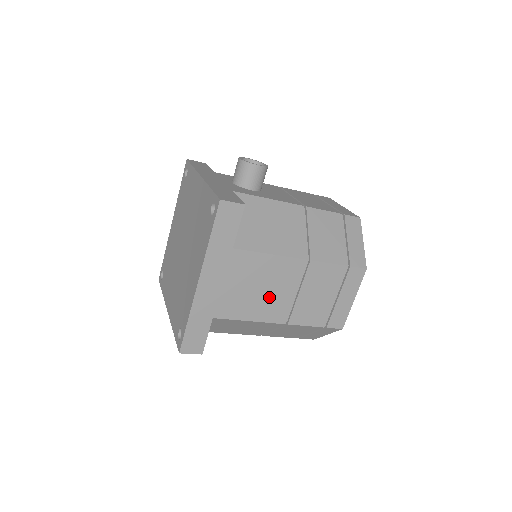
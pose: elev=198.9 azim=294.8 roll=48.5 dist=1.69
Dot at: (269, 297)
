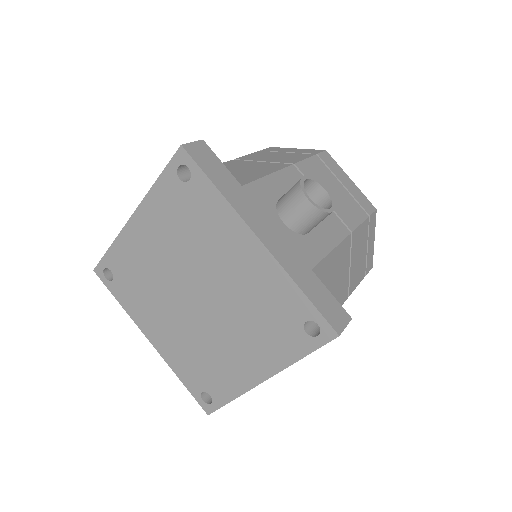
Dot at: occluded
